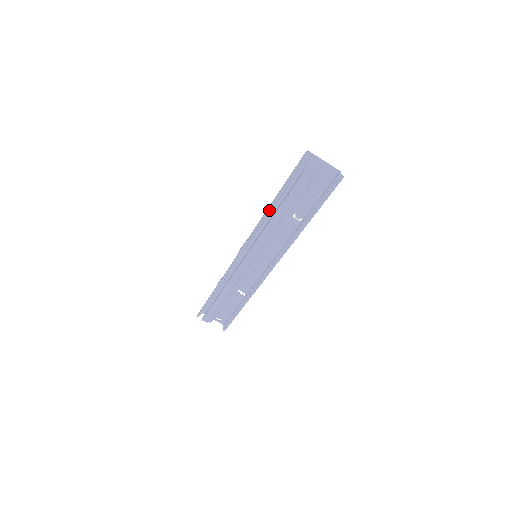
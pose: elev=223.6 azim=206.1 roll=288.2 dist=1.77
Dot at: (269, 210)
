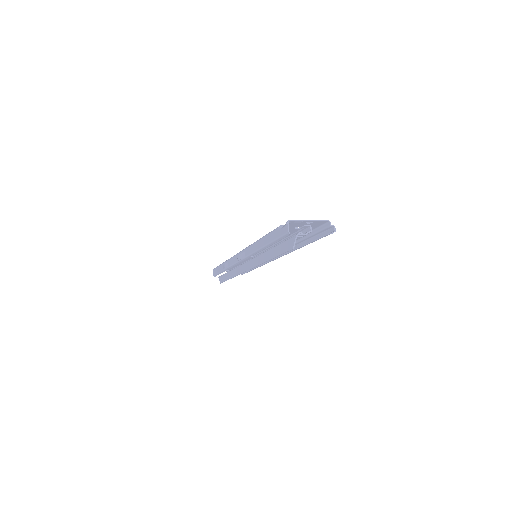
Dot at: (261, 250)
